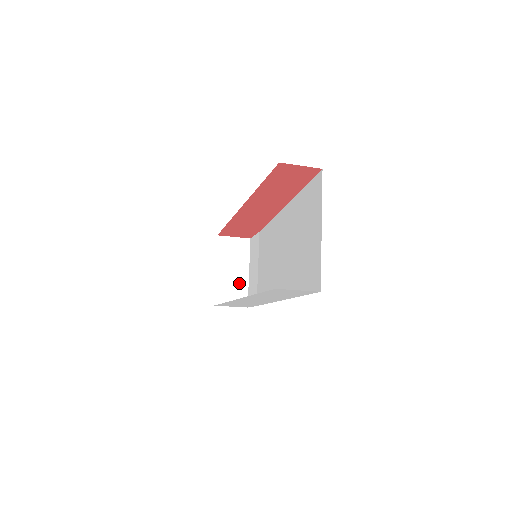
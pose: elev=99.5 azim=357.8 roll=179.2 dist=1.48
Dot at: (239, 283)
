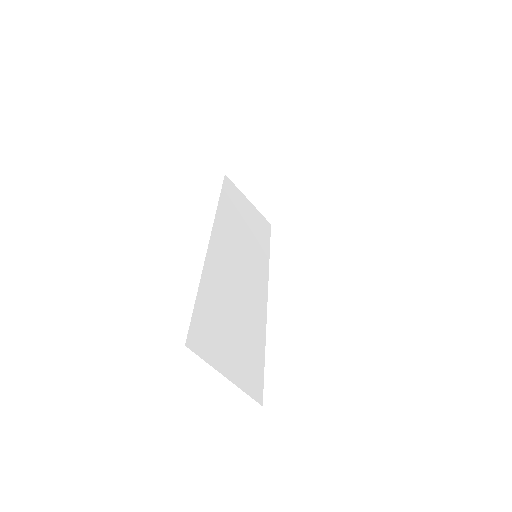
Dot at: (276, 194)
